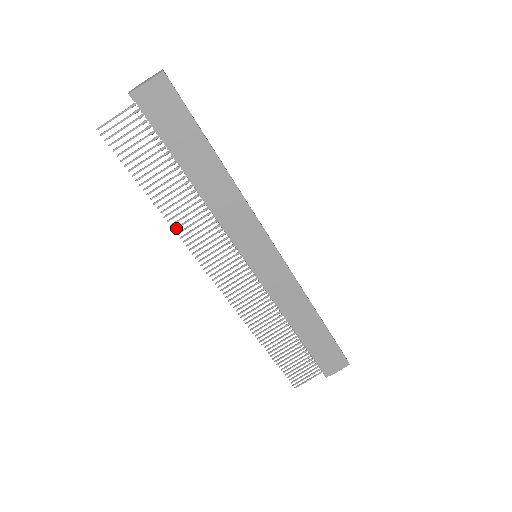
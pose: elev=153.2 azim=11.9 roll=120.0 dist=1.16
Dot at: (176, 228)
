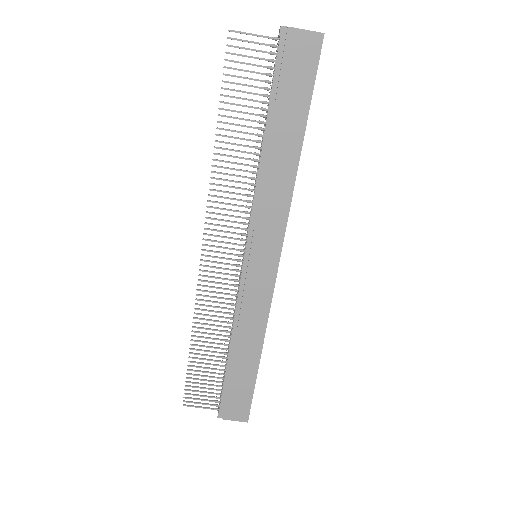
Dot at: (215, 172)
